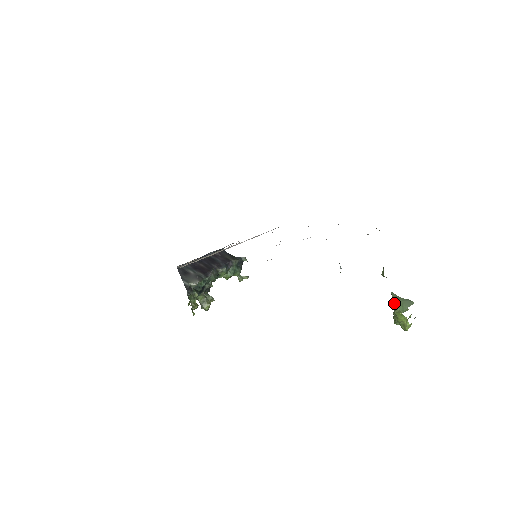
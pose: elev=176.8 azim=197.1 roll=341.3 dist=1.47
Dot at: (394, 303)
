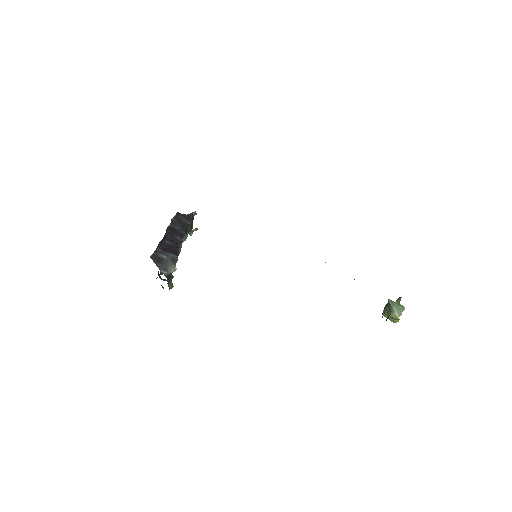
Dot at: (391, 309)
